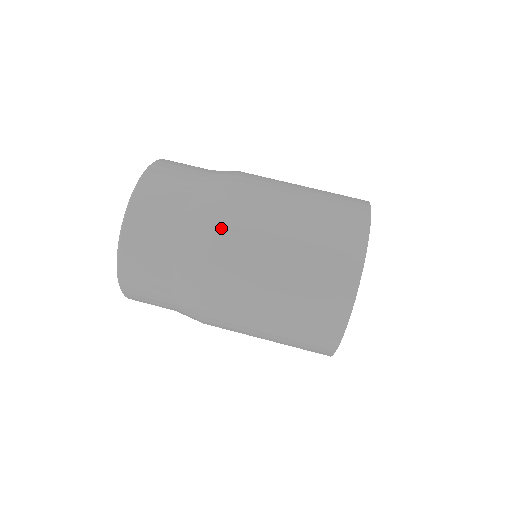
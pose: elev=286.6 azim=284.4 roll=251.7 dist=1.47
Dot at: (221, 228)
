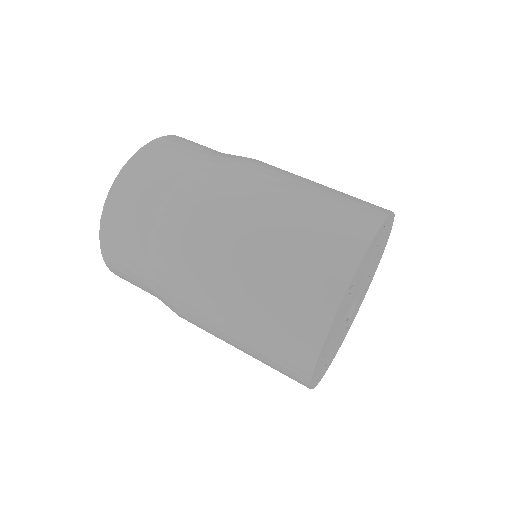
Dot at: (210, 194)
